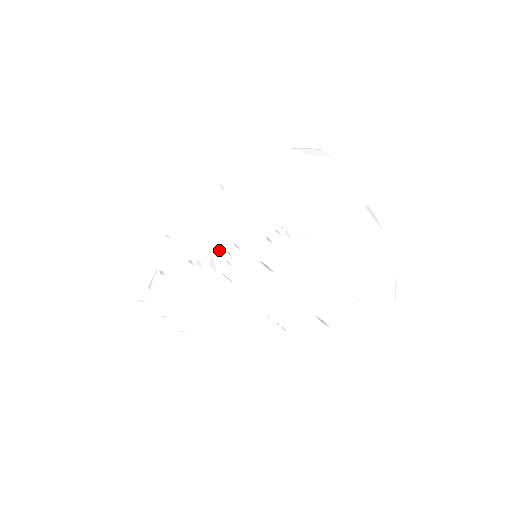
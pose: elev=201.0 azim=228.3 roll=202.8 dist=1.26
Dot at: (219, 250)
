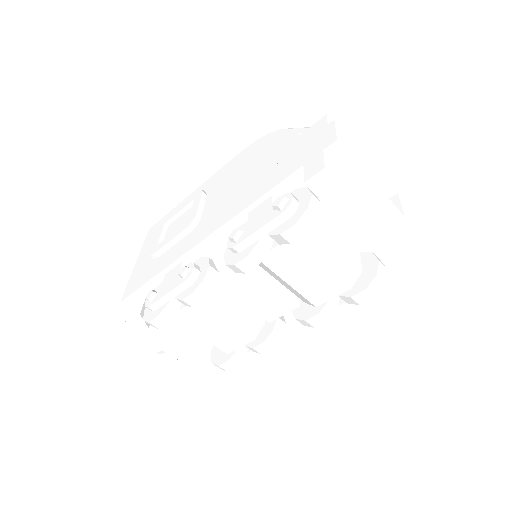
Dot at: (217, 248)
